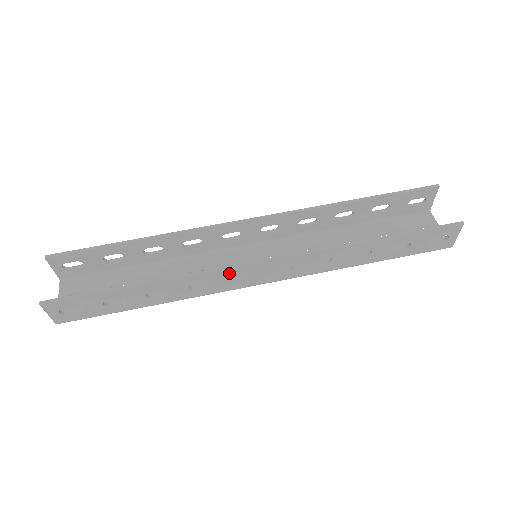
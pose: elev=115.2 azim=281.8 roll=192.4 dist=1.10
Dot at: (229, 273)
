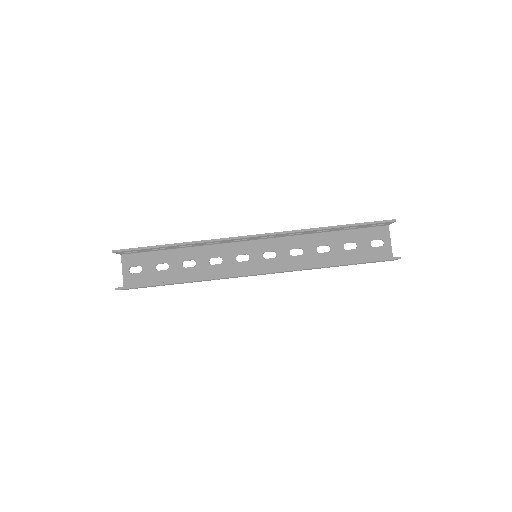
Dot at: occluded
